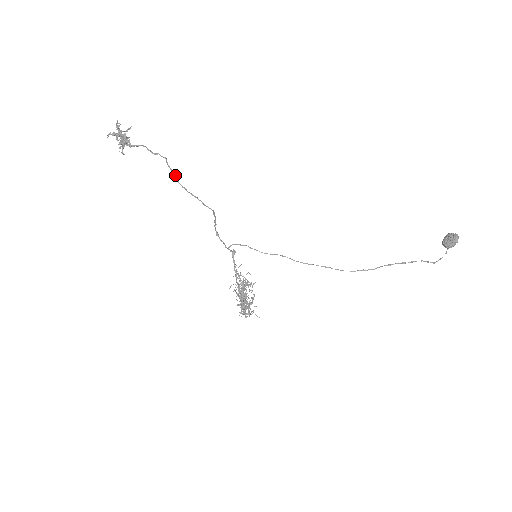
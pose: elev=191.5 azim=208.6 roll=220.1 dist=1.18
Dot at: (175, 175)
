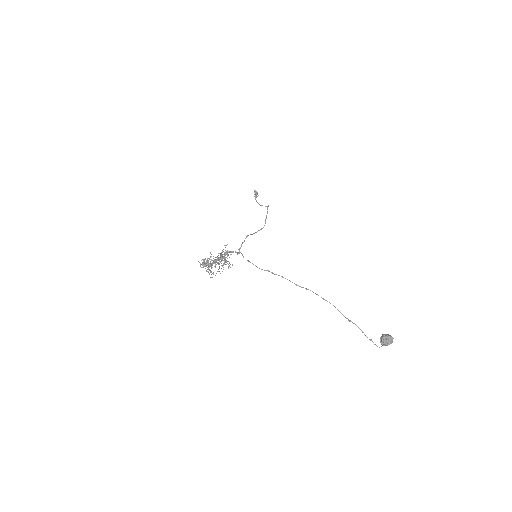
Dot at: occluded
